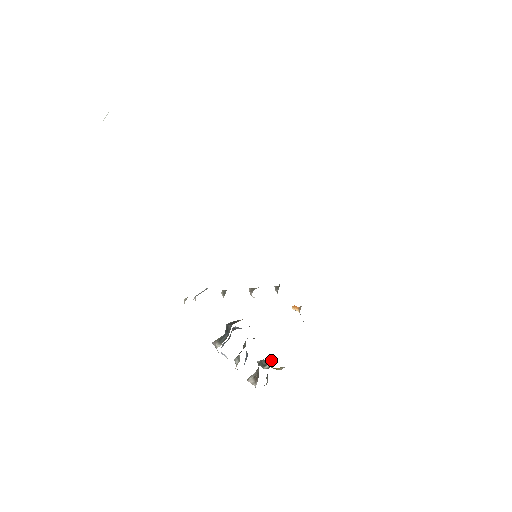
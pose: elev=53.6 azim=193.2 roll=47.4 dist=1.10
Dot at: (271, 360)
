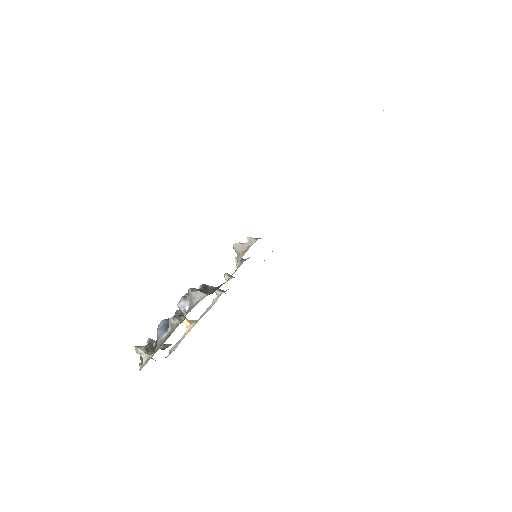
Dot at: (163, 344)
